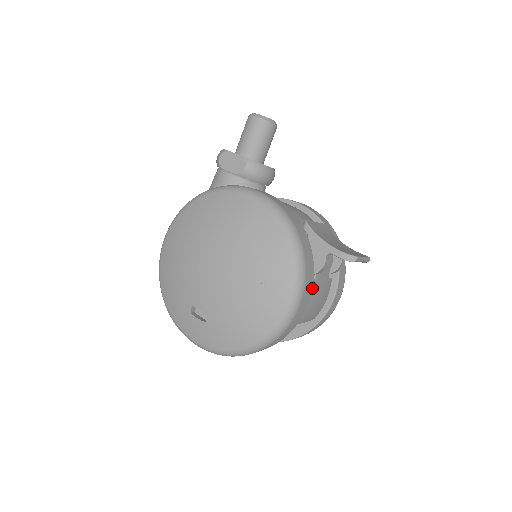
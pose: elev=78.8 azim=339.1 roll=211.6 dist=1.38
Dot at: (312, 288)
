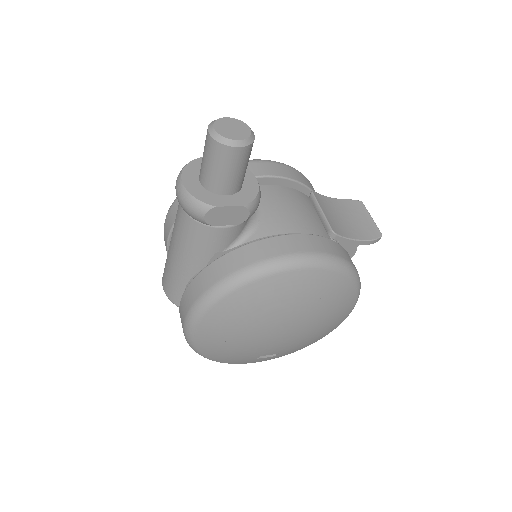
Dot at: occluded
